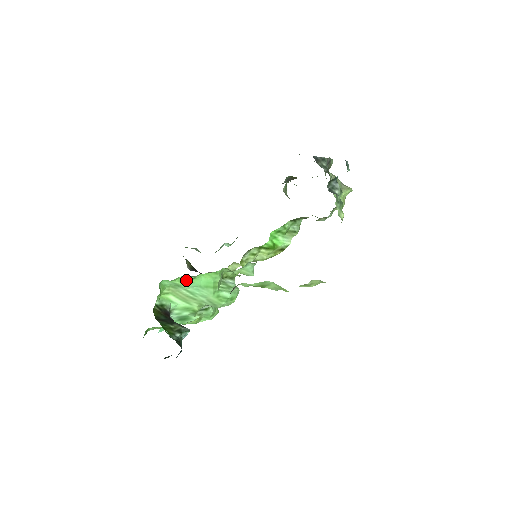
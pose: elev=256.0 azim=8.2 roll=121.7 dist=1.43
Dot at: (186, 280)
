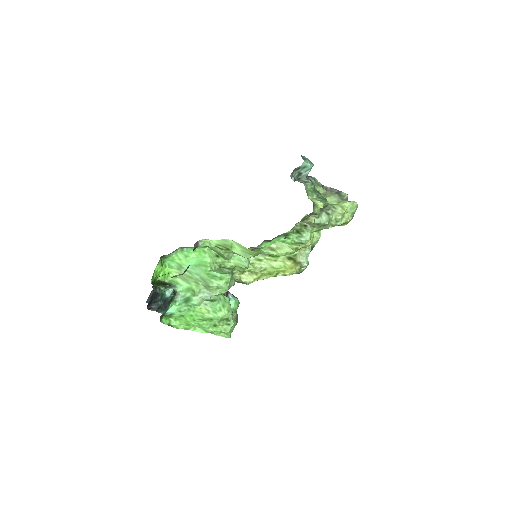
Dot at: (183, 258)
